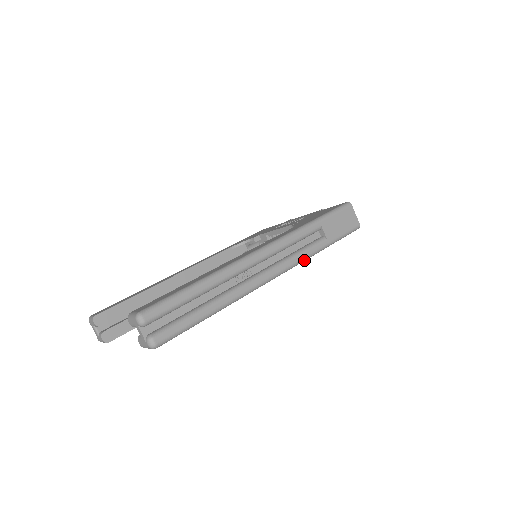
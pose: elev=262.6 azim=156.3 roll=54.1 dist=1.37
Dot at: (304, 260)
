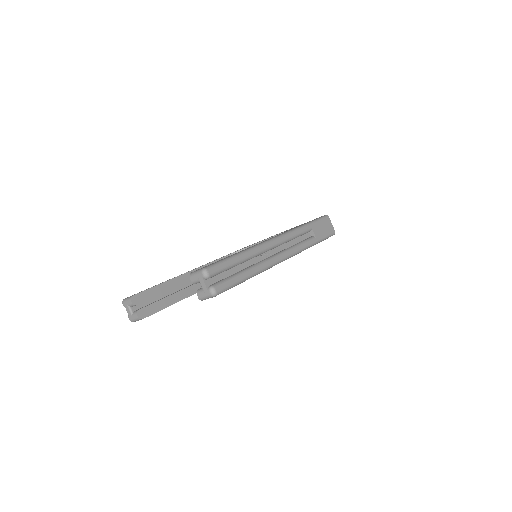
Dot at: (302, 250)
